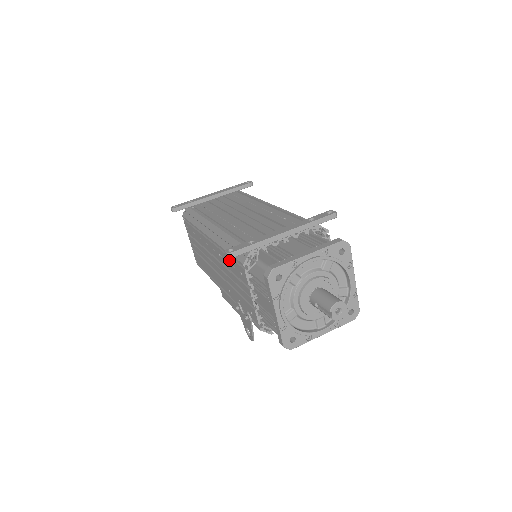
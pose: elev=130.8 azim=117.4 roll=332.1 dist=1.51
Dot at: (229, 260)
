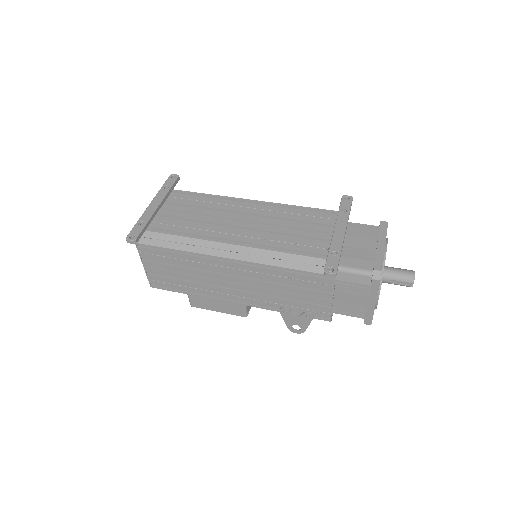
Dot at: (292, 276)
